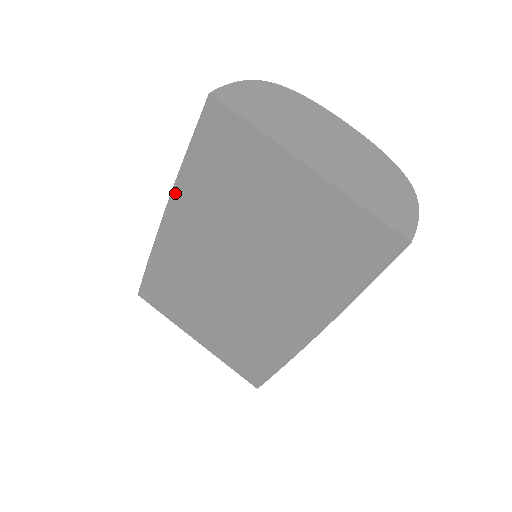
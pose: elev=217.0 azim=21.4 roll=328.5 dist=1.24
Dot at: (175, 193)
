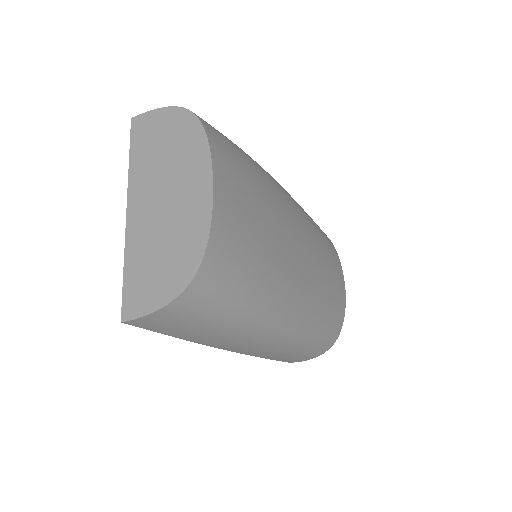
Dot at: occluded
